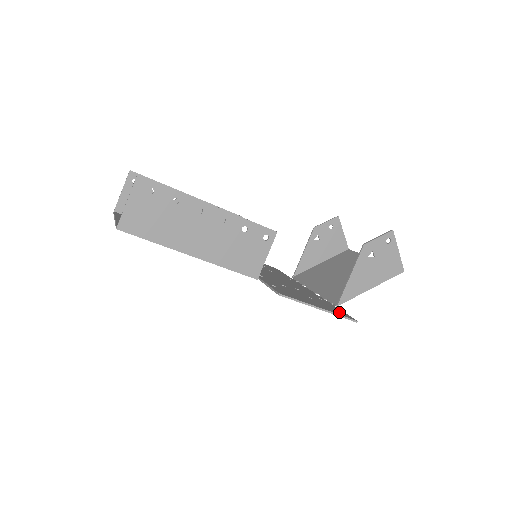
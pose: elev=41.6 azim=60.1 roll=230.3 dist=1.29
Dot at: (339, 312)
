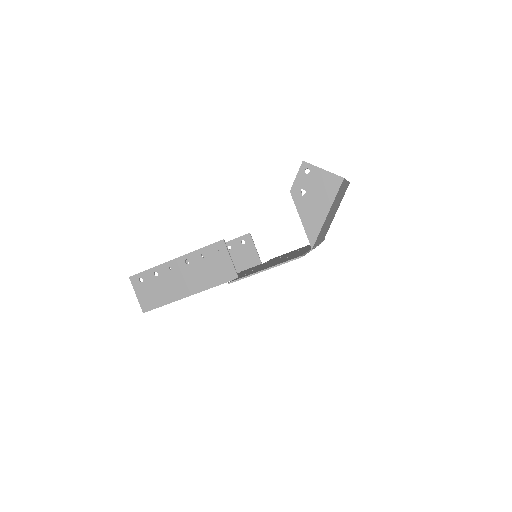
Dot at: (292, 258)
